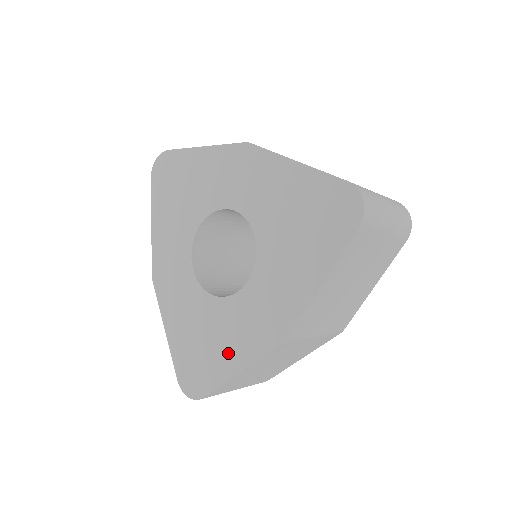
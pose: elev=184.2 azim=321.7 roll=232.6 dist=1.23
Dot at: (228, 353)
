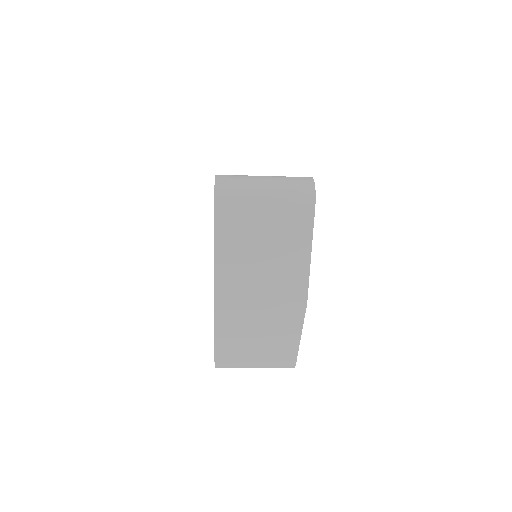
Dot at: occluded
